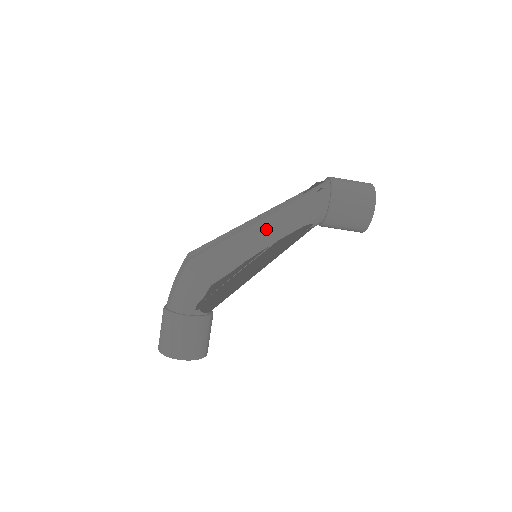
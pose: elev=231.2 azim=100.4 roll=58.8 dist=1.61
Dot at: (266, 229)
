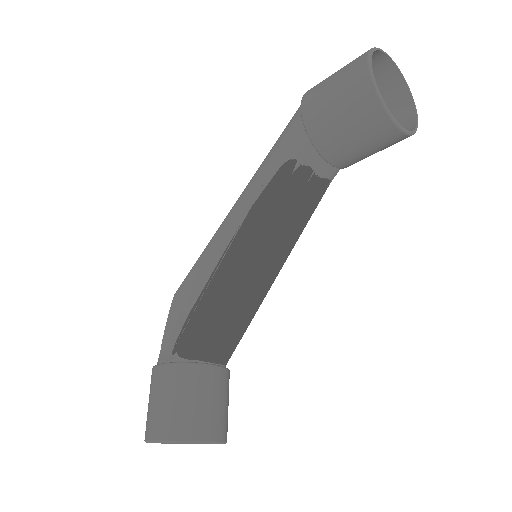
Dot at: (236, 201)
